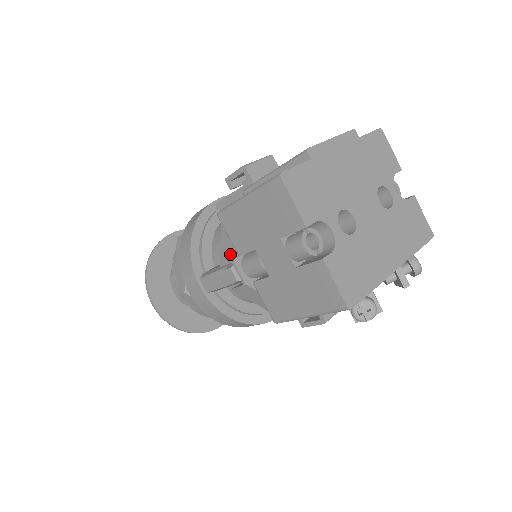
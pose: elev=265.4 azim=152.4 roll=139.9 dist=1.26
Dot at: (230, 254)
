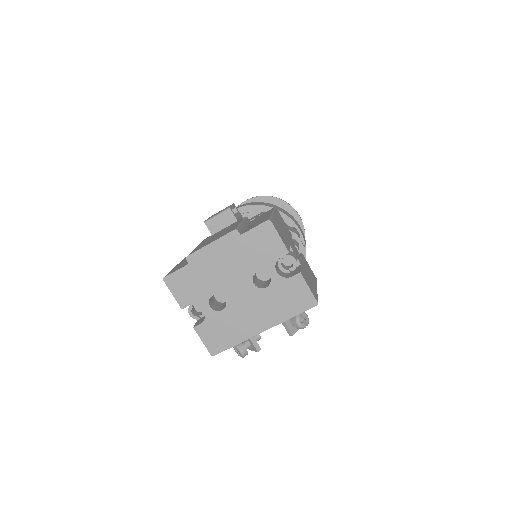
Dot at: occluded
